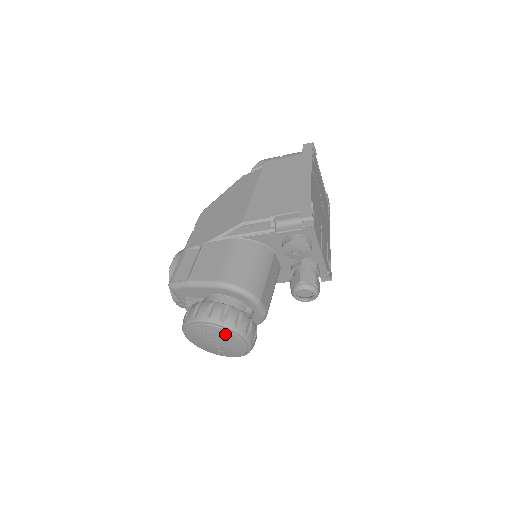
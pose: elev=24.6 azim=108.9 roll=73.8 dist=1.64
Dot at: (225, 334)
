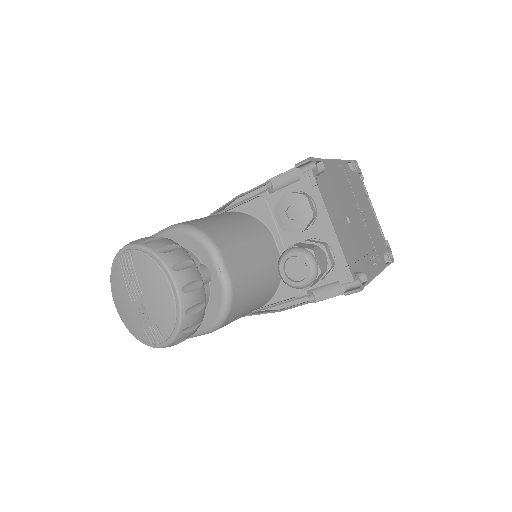
Dot at: (145, 265)
